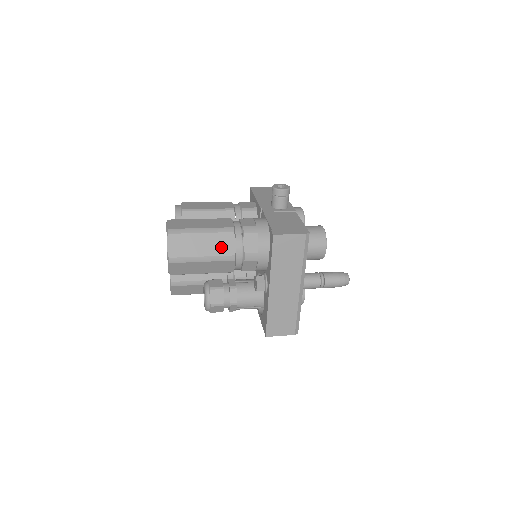
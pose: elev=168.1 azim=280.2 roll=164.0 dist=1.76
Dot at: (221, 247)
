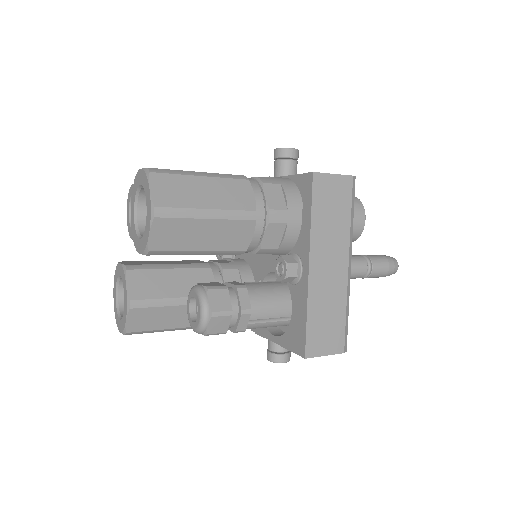
Dot at: (234, 198)
